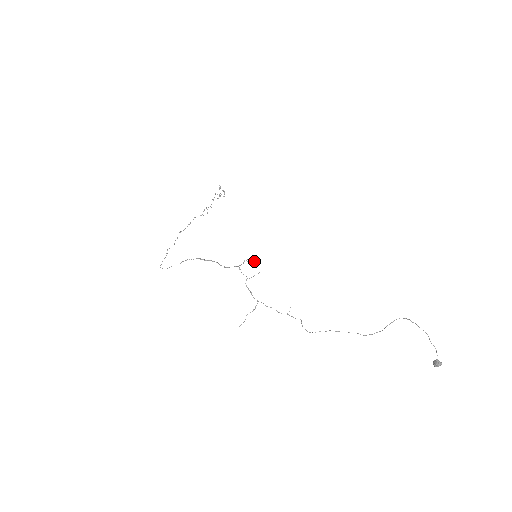
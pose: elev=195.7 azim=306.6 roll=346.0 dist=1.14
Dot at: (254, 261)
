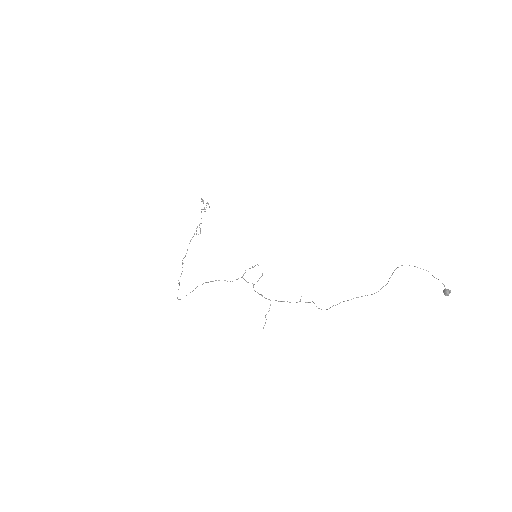
Dot at: occluded
